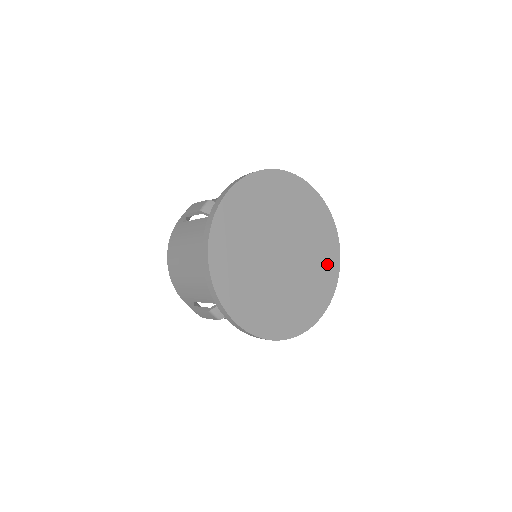
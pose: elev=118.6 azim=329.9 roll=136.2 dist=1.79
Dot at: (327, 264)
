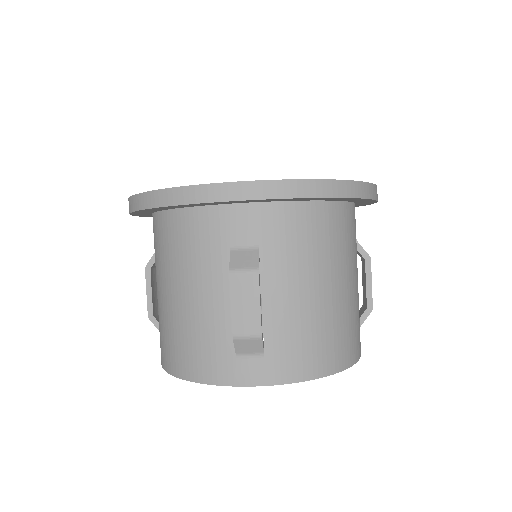
Dot at: occluded
